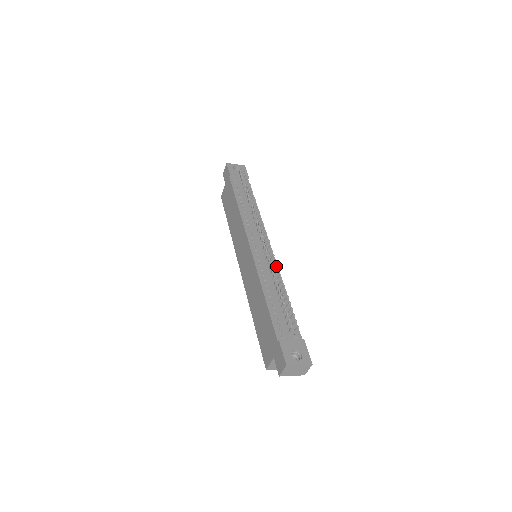
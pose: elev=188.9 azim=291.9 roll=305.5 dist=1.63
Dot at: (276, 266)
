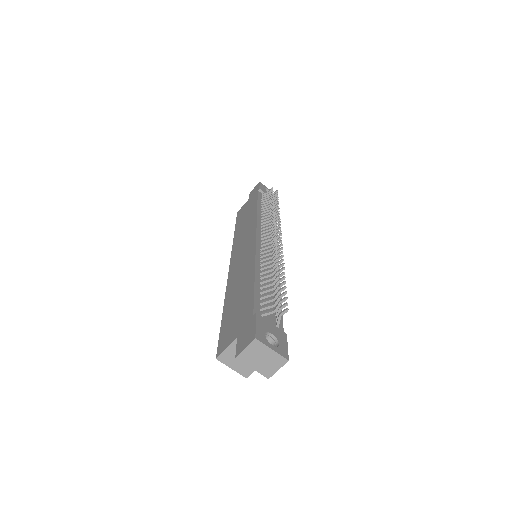
Dot at: (281, 256)
